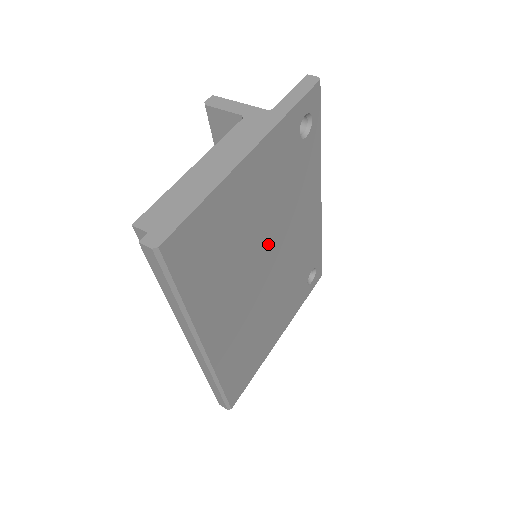
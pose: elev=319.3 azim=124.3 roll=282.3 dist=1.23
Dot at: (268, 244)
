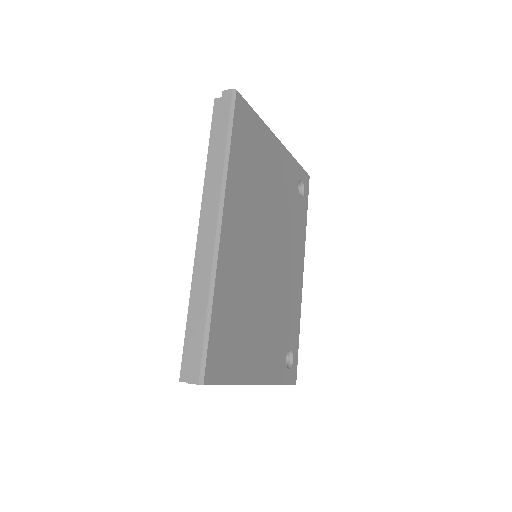
Dot at: (273, 229)
